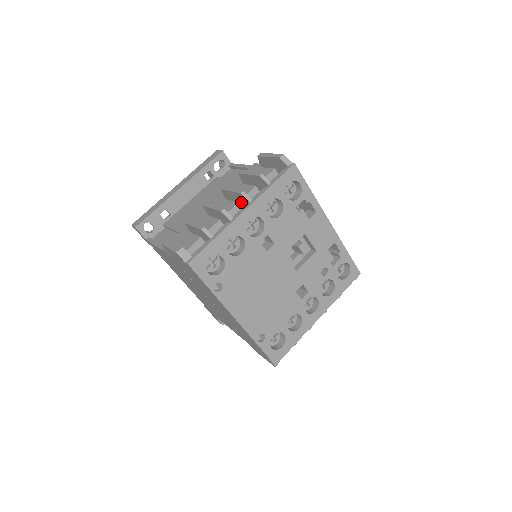
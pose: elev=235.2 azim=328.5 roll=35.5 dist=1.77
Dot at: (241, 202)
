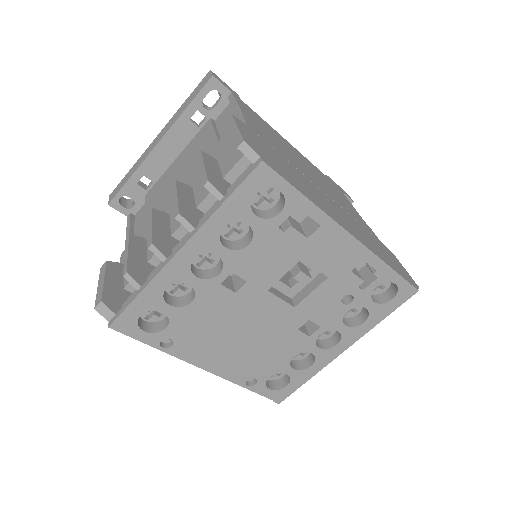
Dot at: occluded
